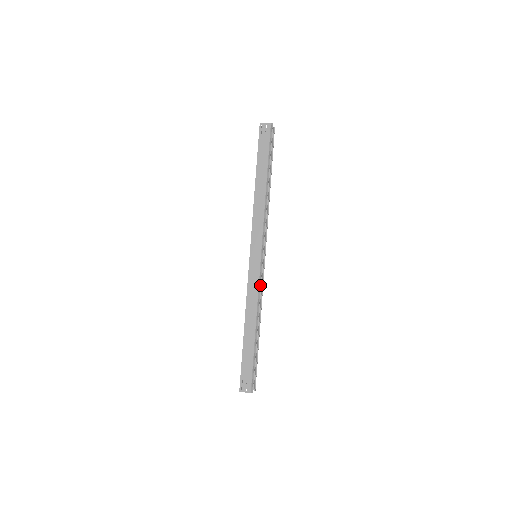
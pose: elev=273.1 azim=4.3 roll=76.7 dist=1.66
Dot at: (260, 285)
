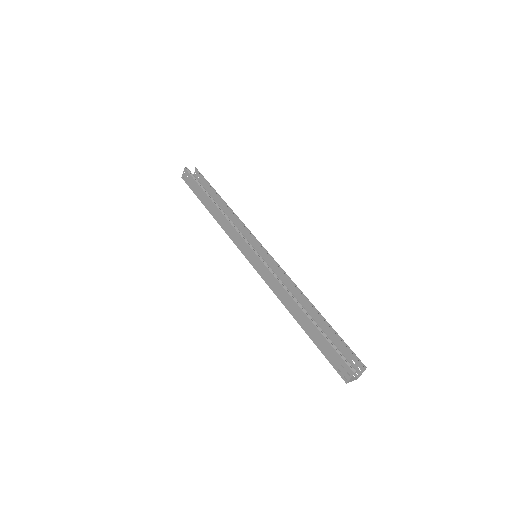
Dot at: (272, 272)
